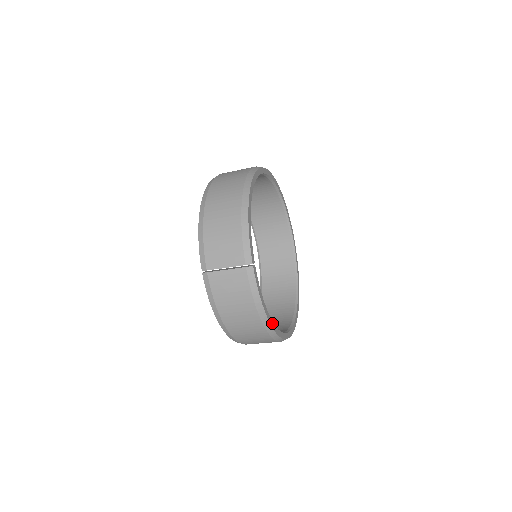
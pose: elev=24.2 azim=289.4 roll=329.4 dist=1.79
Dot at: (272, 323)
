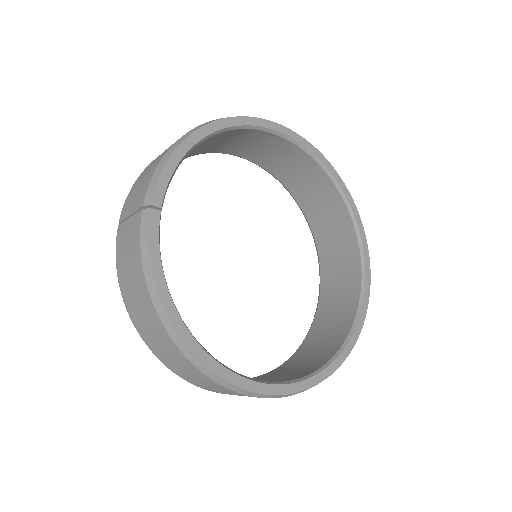
Dot at: (182, 326)
